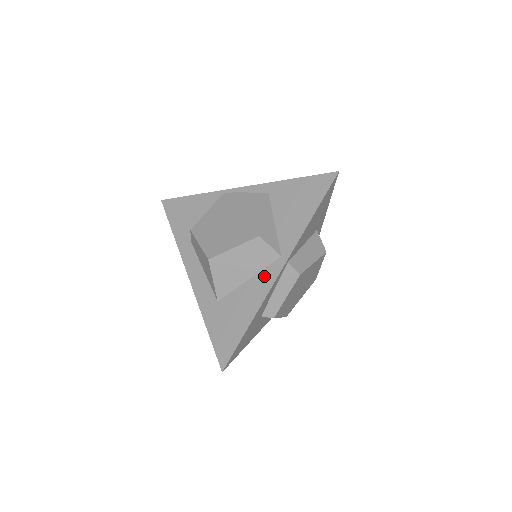
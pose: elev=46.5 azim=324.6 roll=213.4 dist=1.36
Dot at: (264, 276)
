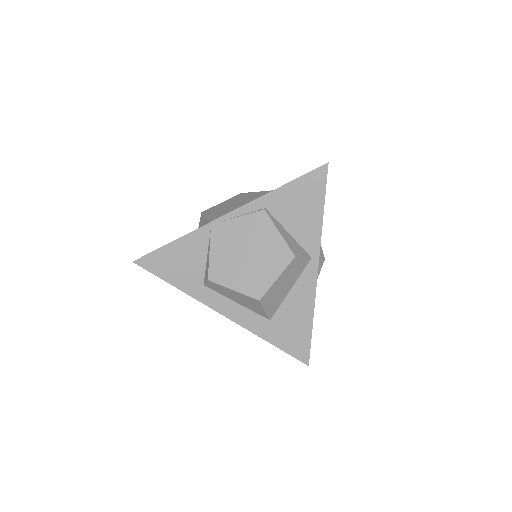
Dot at: (304, 280)
